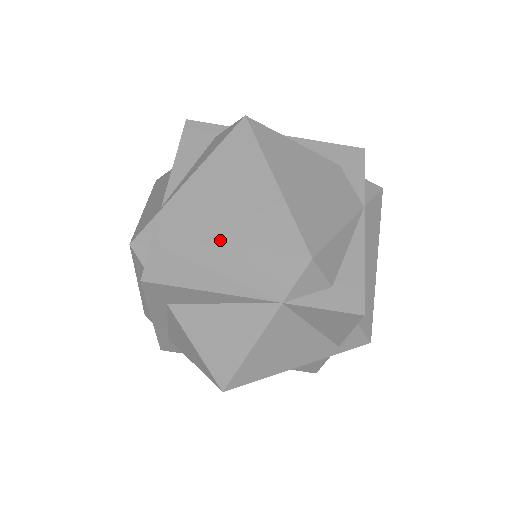
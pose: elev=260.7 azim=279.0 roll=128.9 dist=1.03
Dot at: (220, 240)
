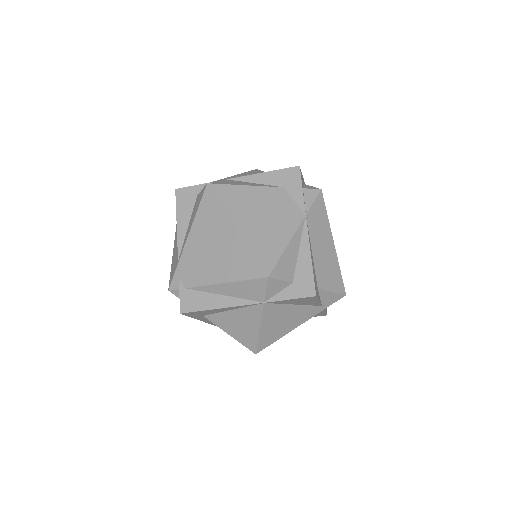
Dot at: (215, 277)
